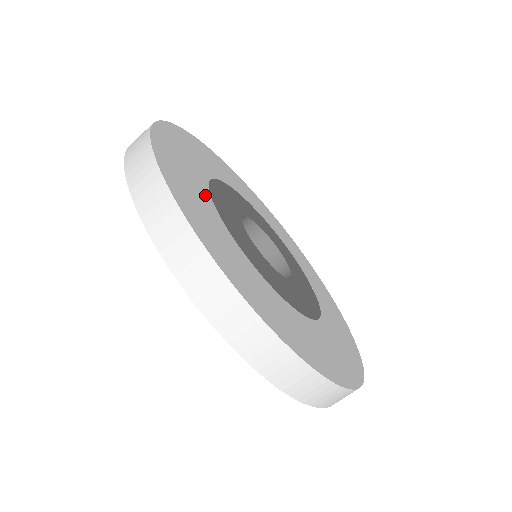
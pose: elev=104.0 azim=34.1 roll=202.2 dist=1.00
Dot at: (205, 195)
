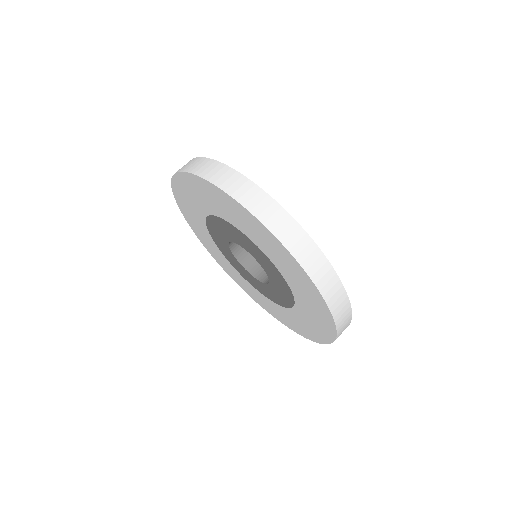
Dot at: occluded
